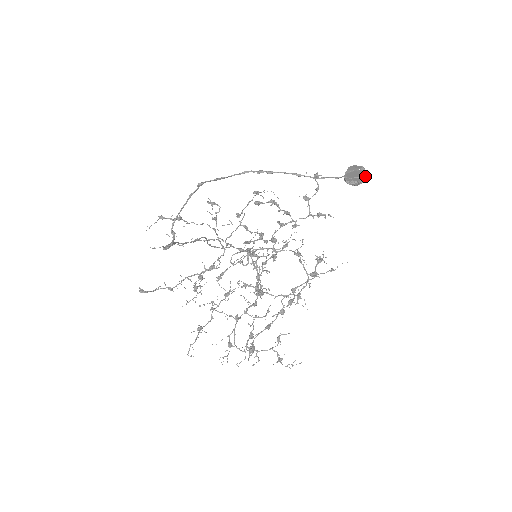
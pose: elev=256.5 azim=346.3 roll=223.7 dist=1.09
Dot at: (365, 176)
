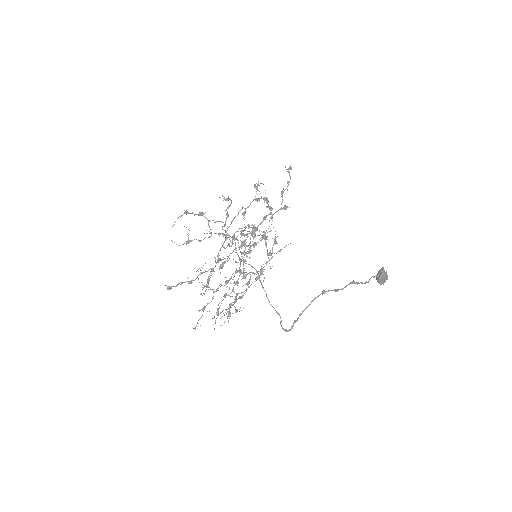
Dot at: occluded
